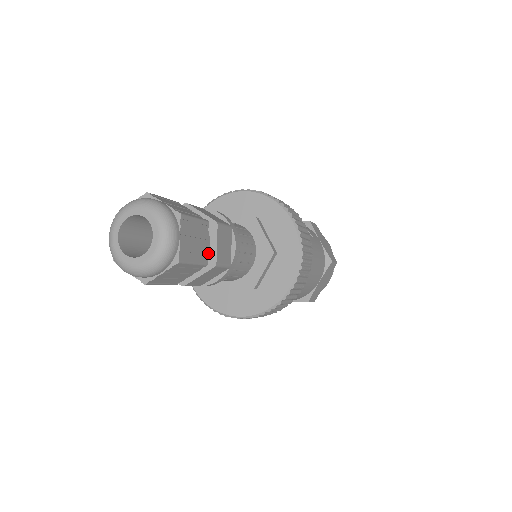
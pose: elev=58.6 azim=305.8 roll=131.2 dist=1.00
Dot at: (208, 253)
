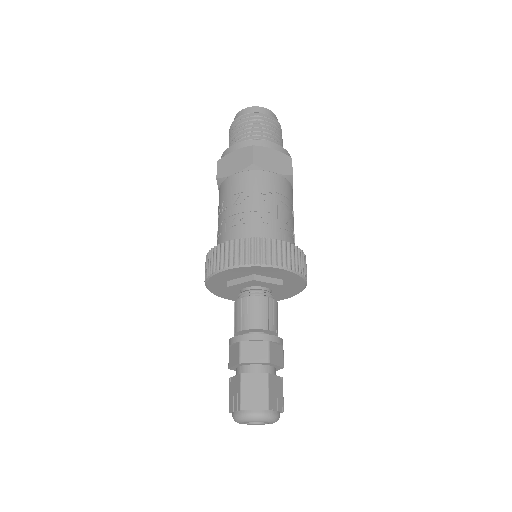
Dot at: occluded
